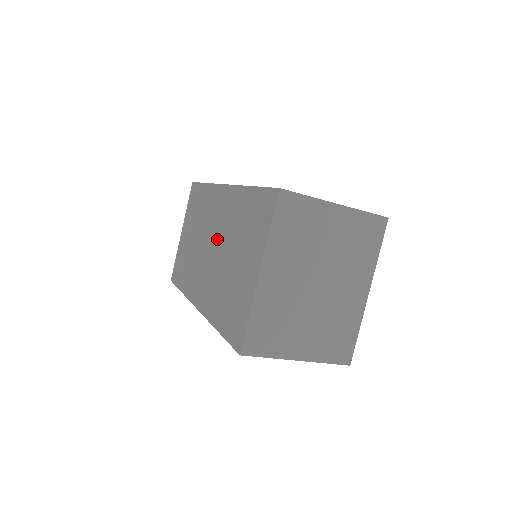
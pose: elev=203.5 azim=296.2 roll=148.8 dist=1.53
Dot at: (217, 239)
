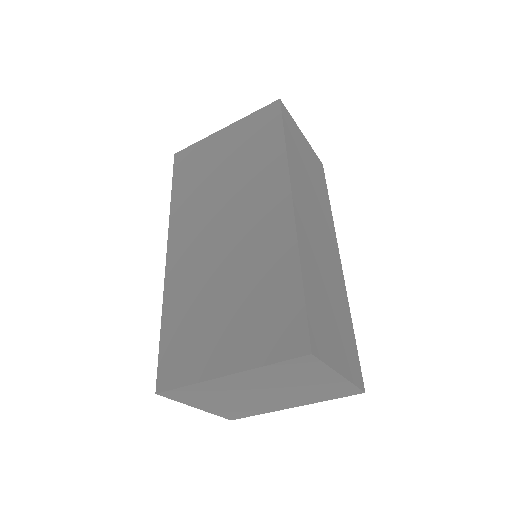
Dot at: (236, 240)
